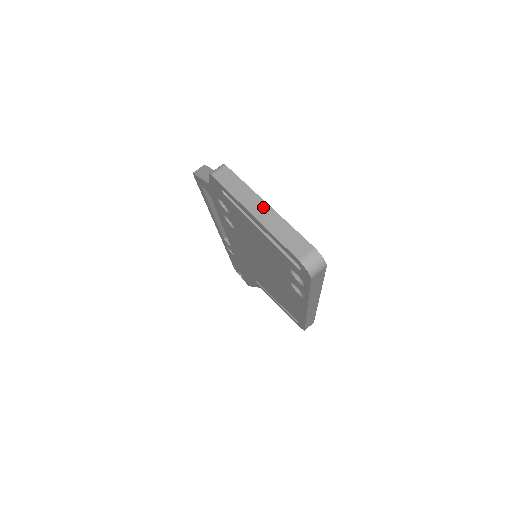
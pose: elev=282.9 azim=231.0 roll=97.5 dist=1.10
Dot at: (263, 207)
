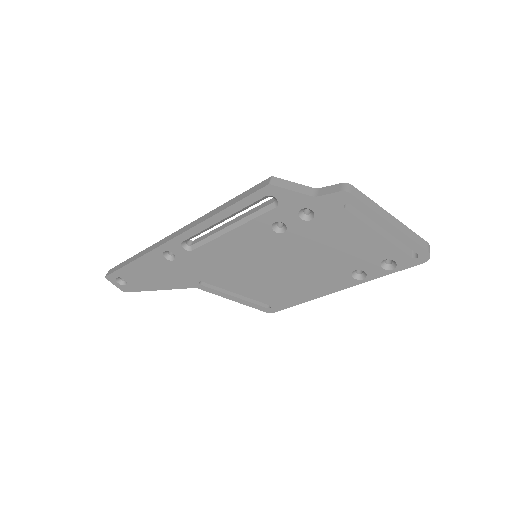
Dot at: (392, 218)
